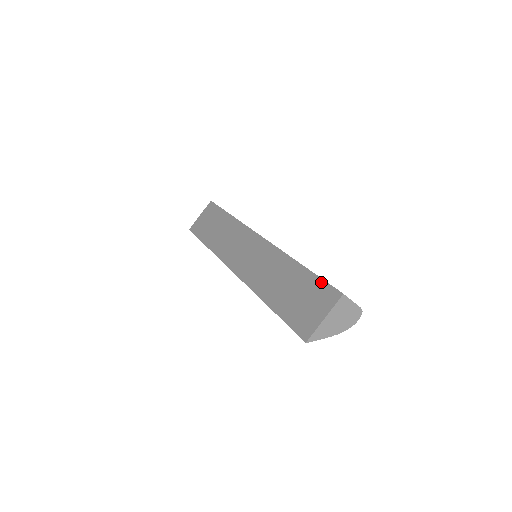
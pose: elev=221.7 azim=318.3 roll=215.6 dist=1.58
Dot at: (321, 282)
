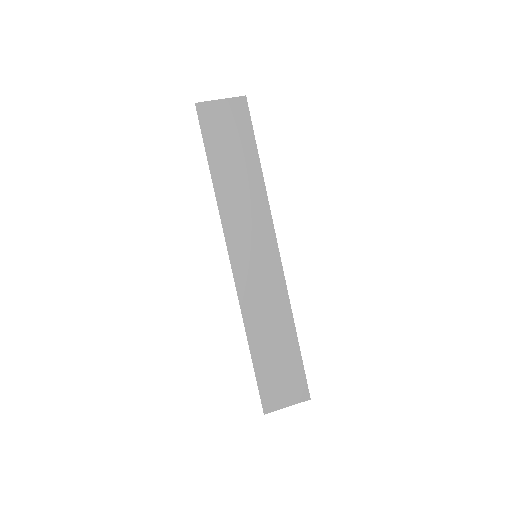
Dot at: (302, 373)
